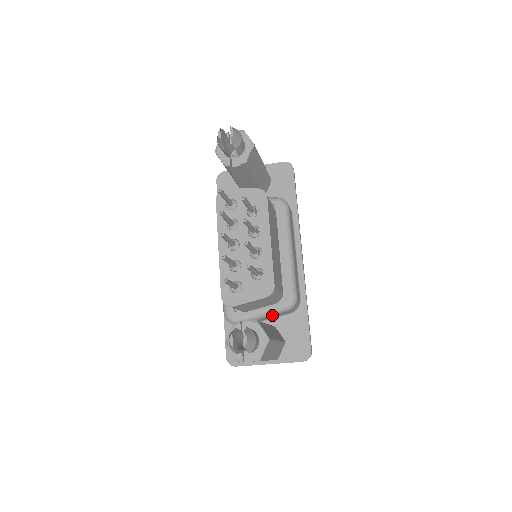
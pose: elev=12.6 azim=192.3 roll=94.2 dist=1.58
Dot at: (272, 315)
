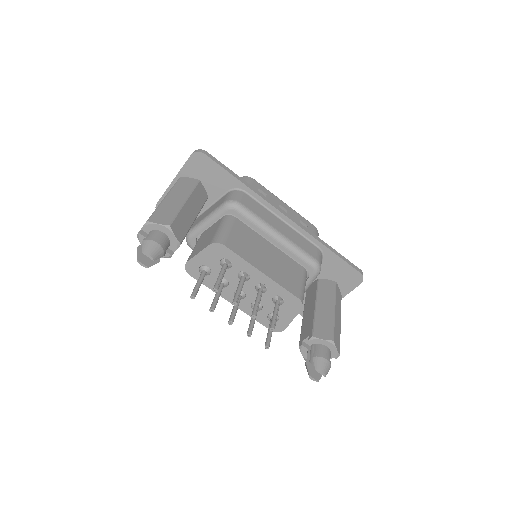
Dot at: occluded
